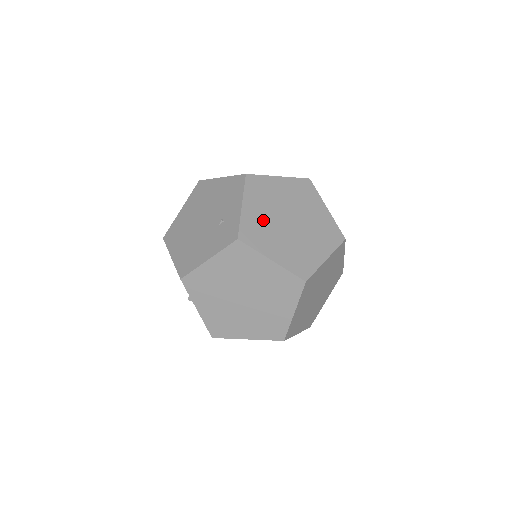
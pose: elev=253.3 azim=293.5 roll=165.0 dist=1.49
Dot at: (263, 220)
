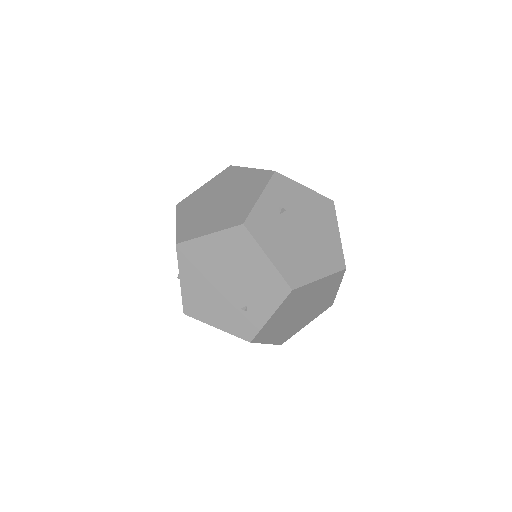
Dot at: (280, 321)
